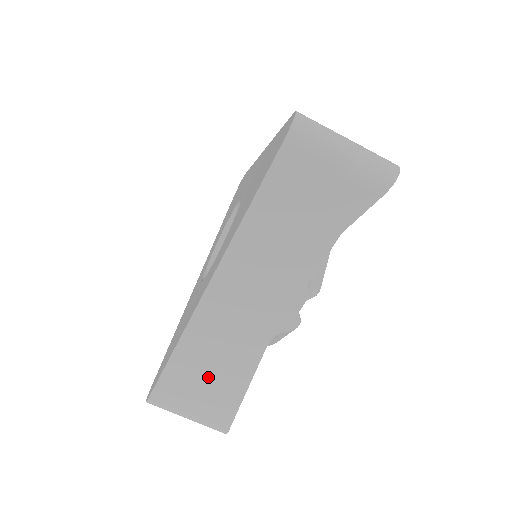
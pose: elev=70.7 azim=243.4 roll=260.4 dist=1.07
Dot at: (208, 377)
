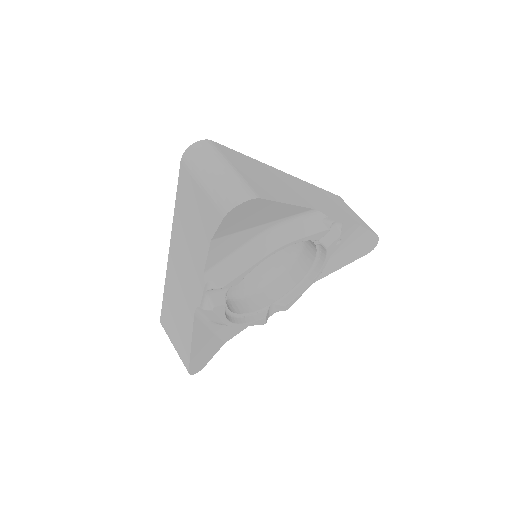
Dot at: (267, 179)
